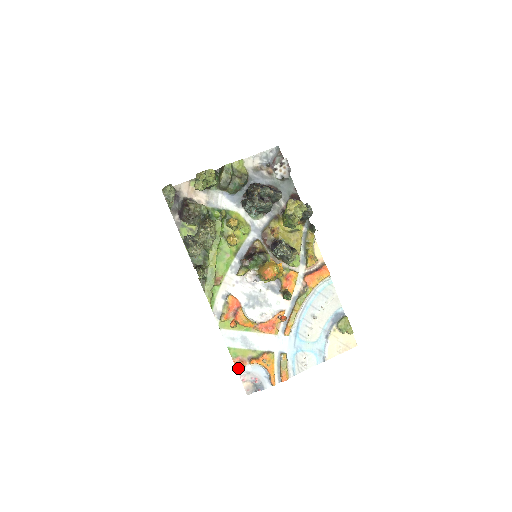
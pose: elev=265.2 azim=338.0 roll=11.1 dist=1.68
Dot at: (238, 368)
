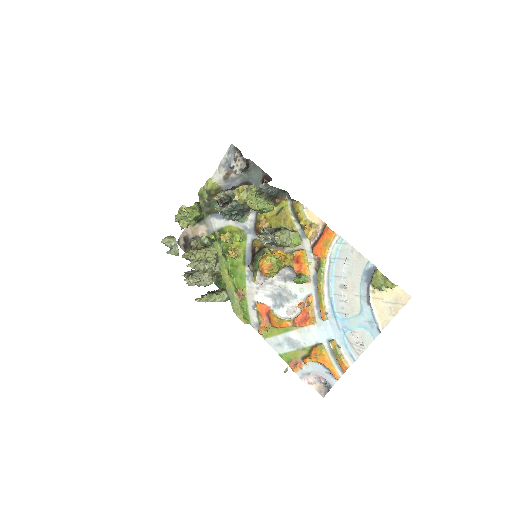
Dot at: (297, 372)
